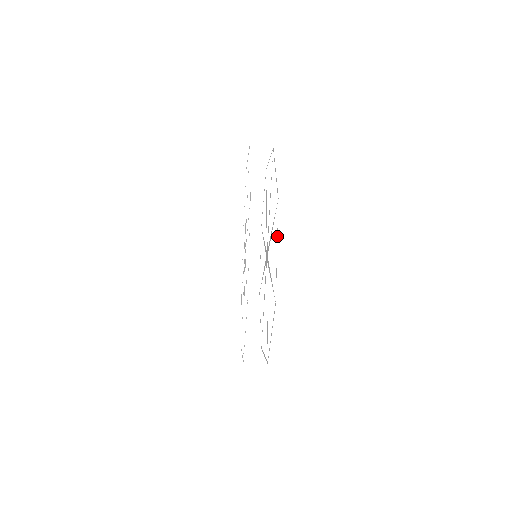
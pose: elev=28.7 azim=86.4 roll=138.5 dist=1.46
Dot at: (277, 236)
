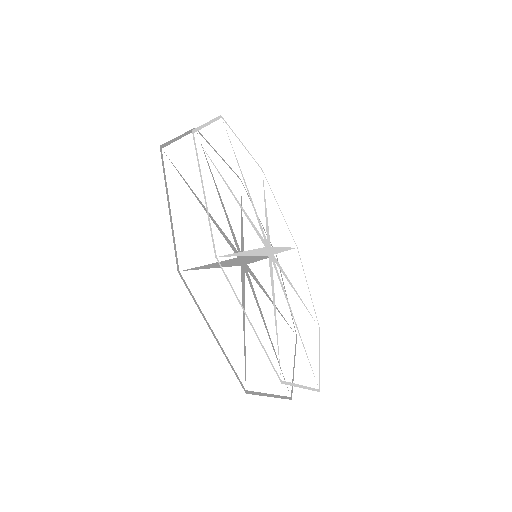
Dot at: occluded
